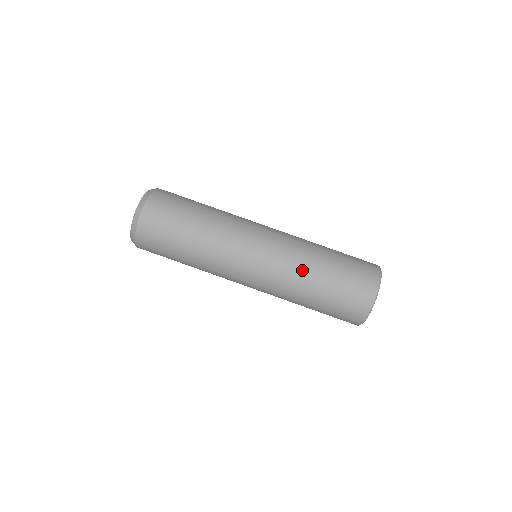
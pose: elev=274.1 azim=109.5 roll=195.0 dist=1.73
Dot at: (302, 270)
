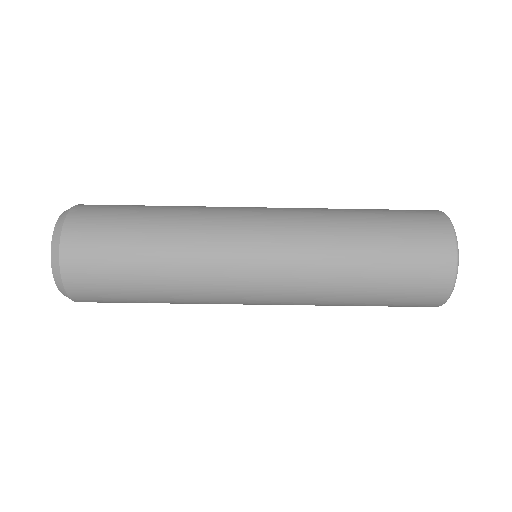
Dot at: (334, 242)
